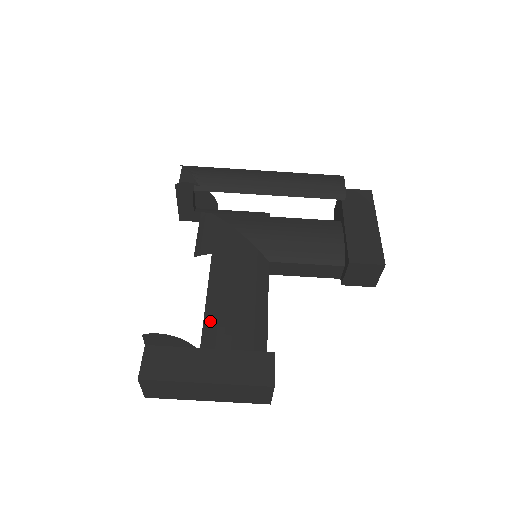
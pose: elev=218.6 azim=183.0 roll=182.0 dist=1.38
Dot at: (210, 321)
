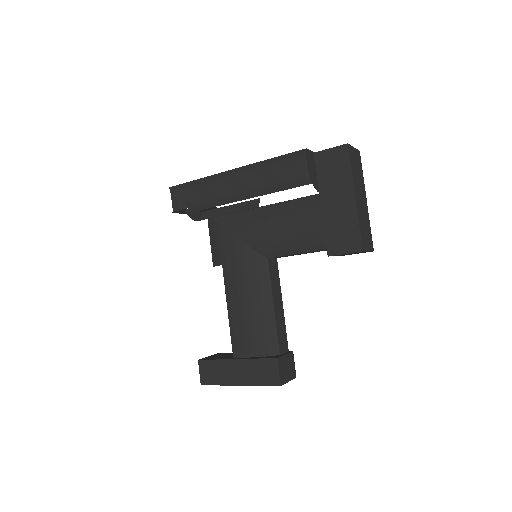
Dot at: (233, 331)
